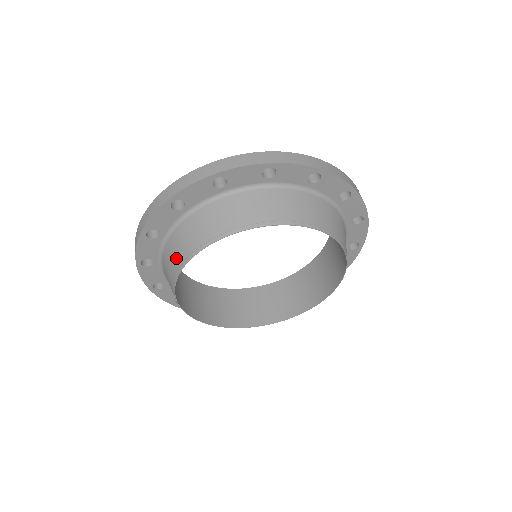
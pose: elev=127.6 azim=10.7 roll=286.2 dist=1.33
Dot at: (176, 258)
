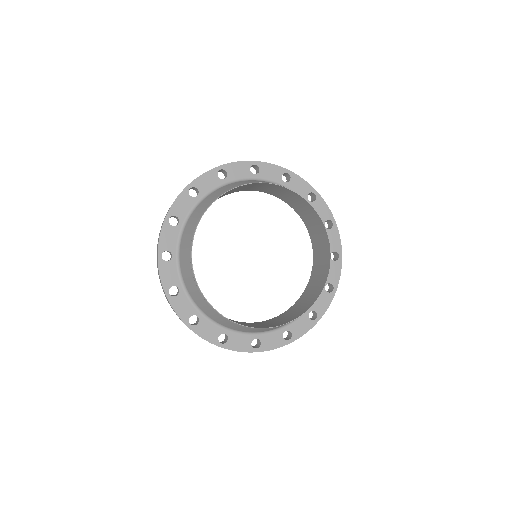
Dot at: (234, 185)
